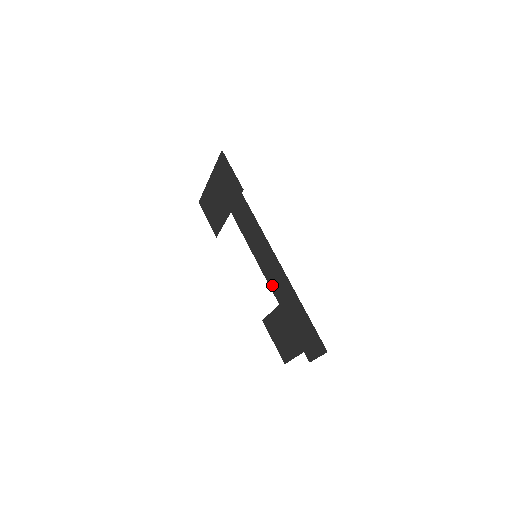
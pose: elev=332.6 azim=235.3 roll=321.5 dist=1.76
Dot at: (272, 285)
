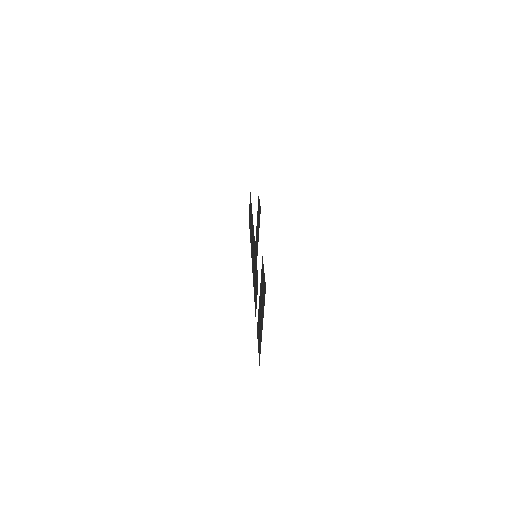
Dot at: (252, 264)
